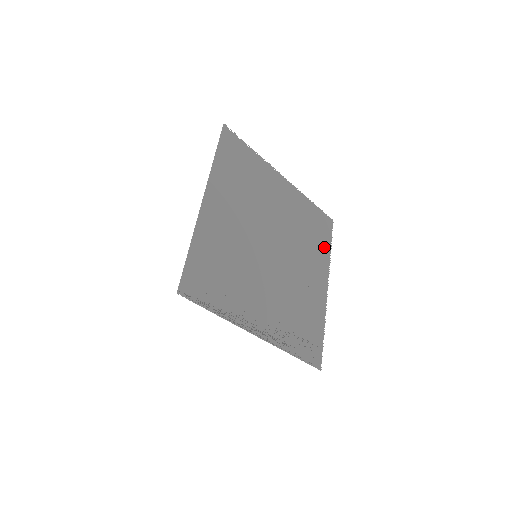
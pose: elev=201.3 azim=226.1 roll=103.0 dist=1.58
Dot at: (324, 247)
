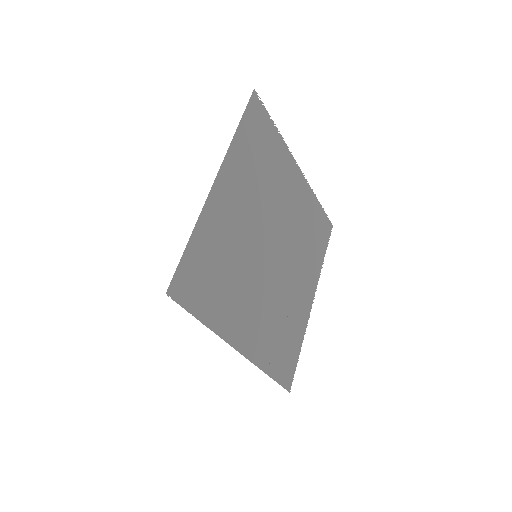
Dot at: (319, 254)
